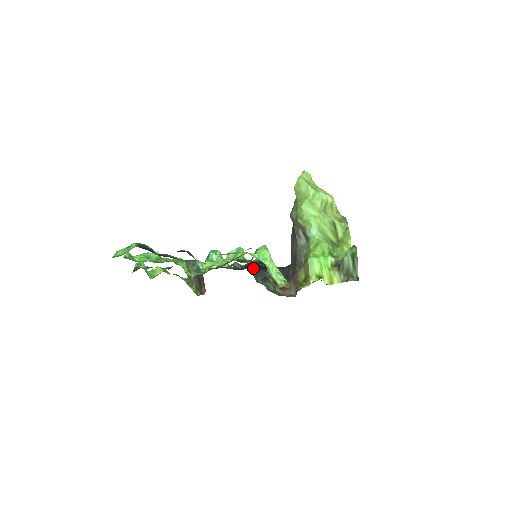
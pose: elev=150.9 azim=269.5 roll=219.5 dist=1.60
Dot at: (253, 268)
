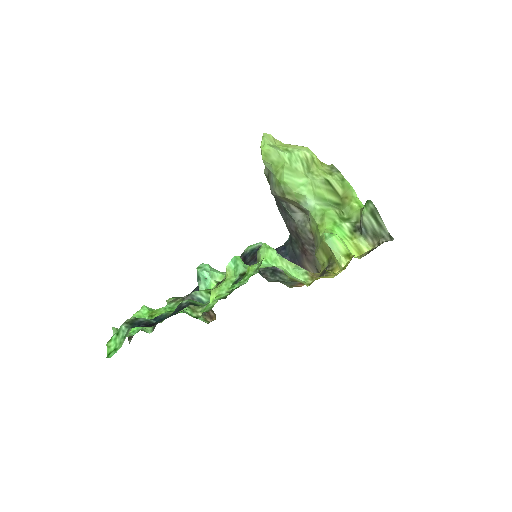
Dot at: occluded
